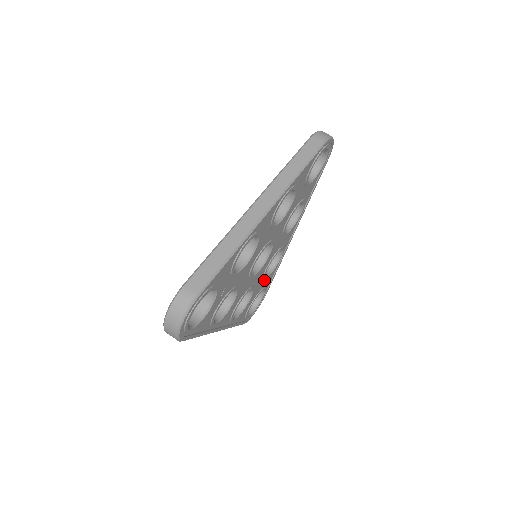
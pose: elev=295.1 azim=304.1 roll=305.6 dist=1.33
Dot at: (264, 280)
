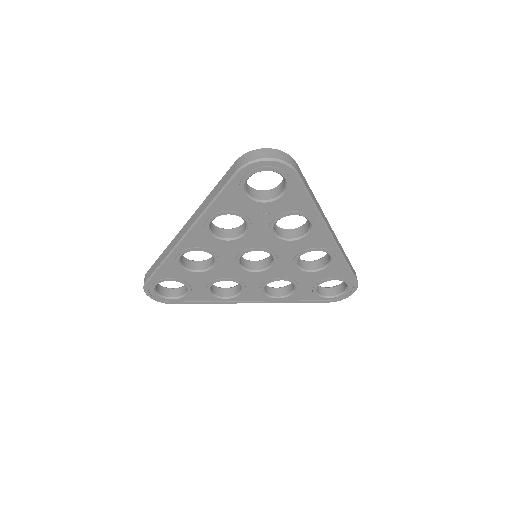
Dot at: (209, 285)
